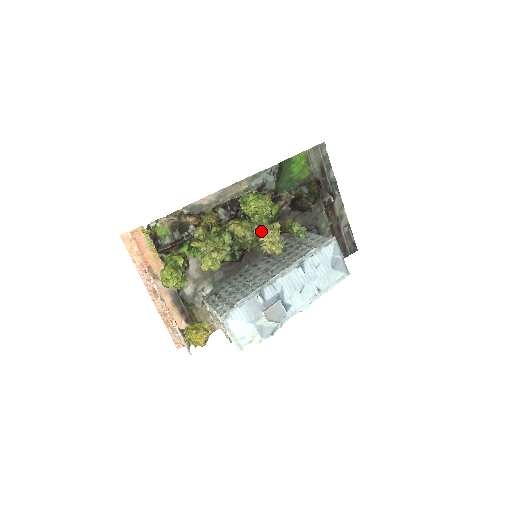
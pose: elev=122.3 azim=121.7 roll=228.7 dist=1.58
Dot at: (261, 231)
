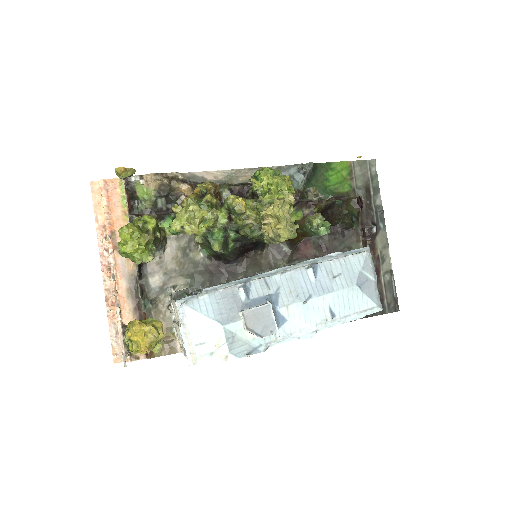
Dot at: occluded
